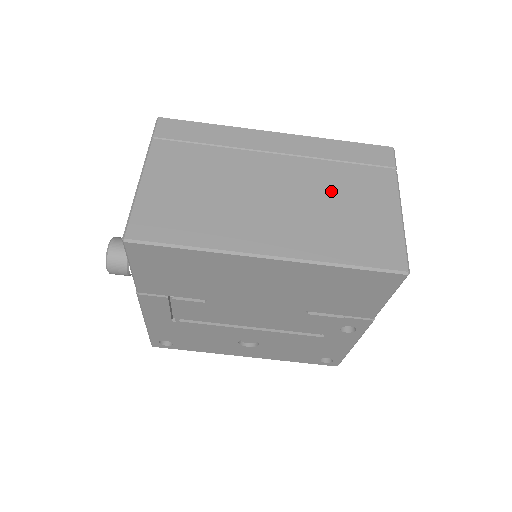
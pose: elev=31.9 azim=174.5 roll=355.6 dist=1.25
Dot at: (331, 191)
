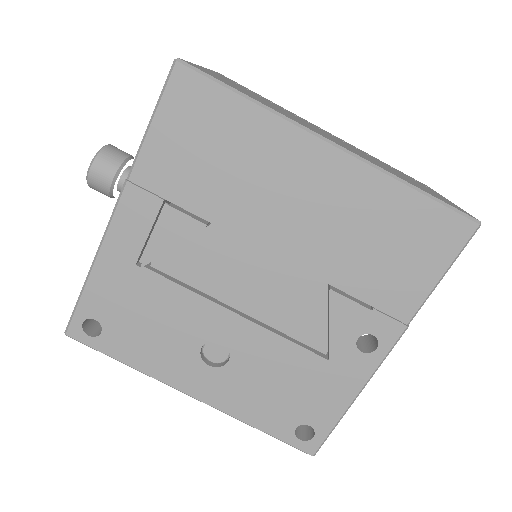
Dot at: (382, 164)
